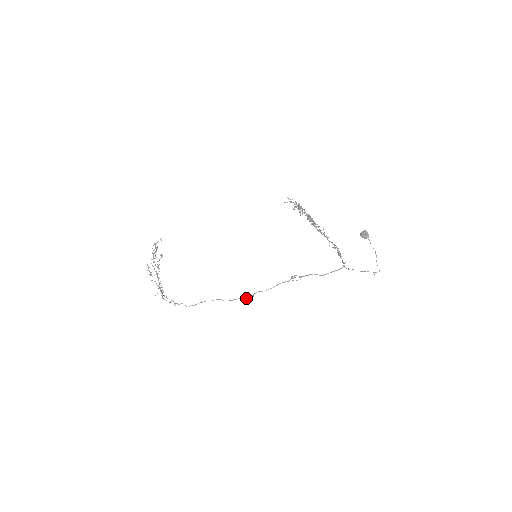
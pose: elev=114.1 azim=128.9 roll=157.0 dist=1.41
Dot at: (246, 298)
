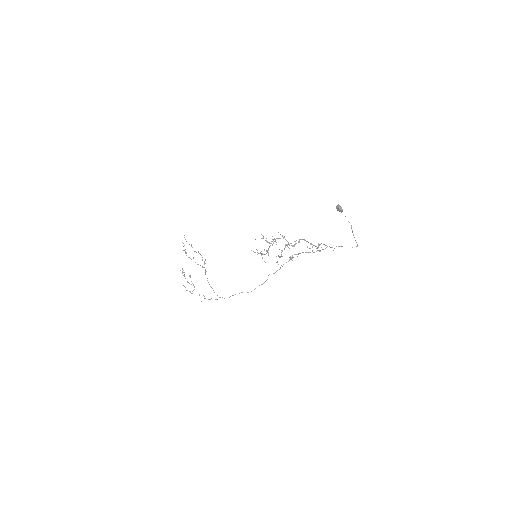
Dot at: (262, 284)
